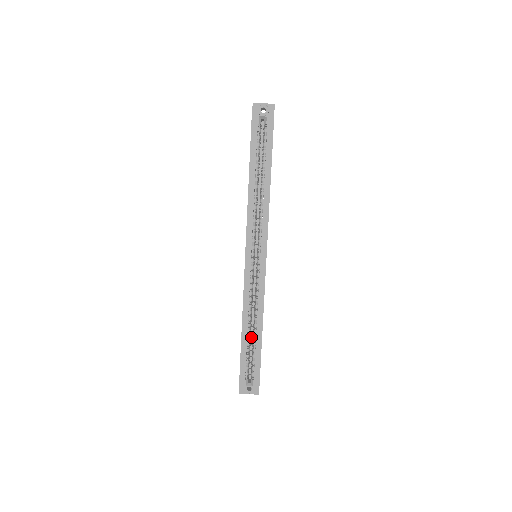
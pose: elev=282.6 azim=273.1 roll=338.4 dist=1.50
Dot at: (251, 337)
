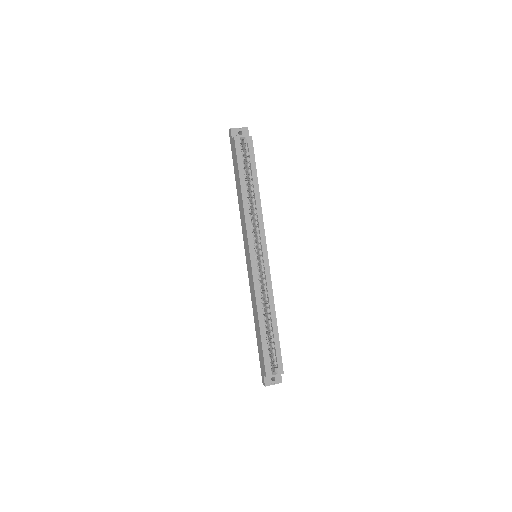
Dot at: occluded
